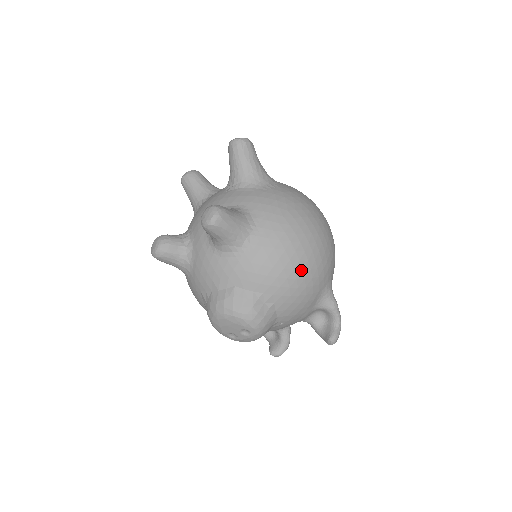
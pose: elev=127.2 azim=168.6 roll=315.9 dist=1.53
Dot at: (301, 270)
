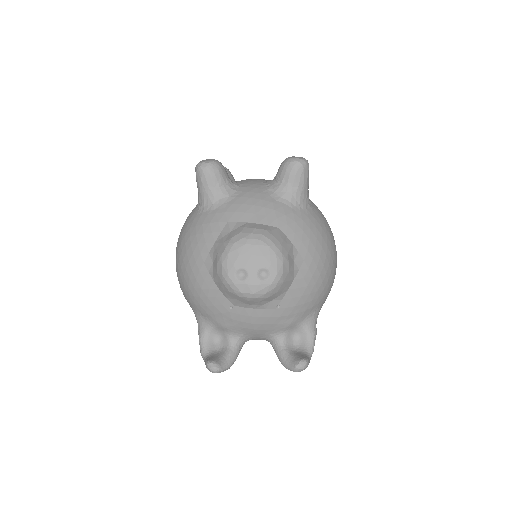
Dot at: (328, 263)
